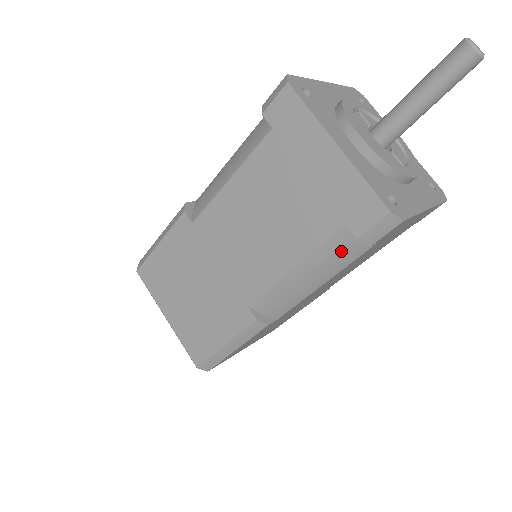
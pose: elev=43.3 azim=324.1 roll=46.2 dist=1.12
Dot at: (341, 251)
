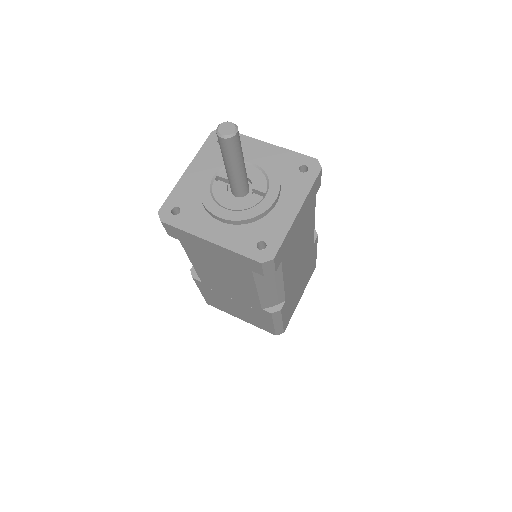
Dot at: (268, 275)
